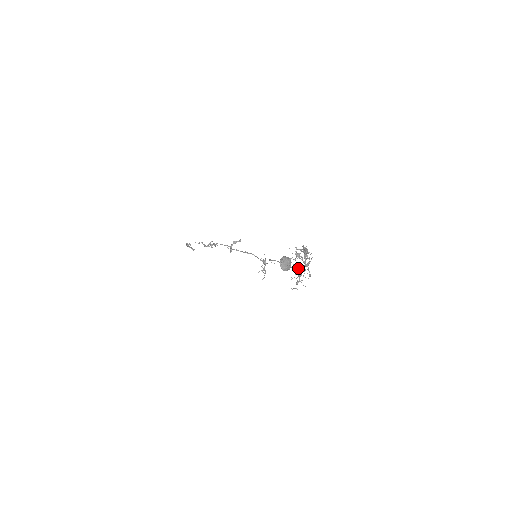
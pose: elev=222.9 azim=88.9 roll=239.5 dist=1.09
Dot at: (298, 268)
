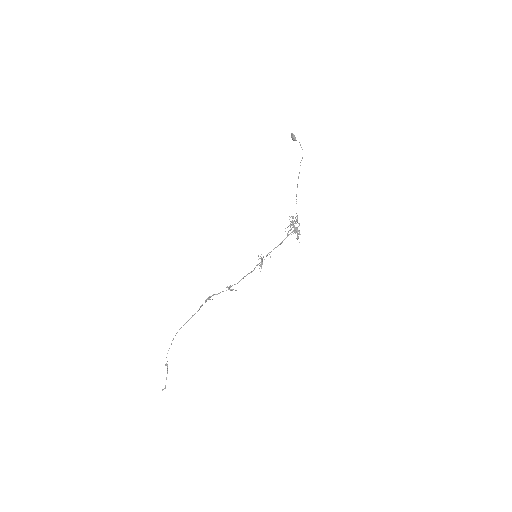
Dot at: occluded
